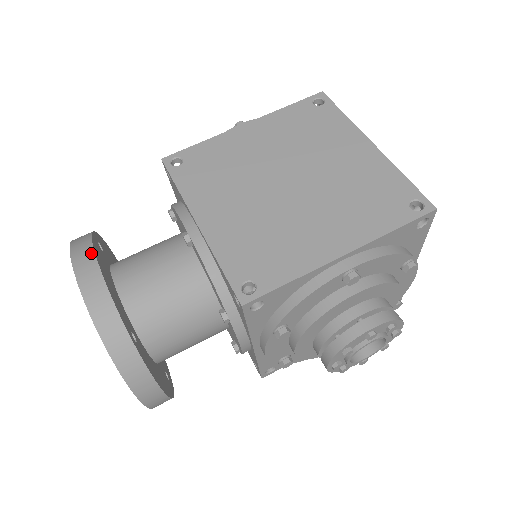
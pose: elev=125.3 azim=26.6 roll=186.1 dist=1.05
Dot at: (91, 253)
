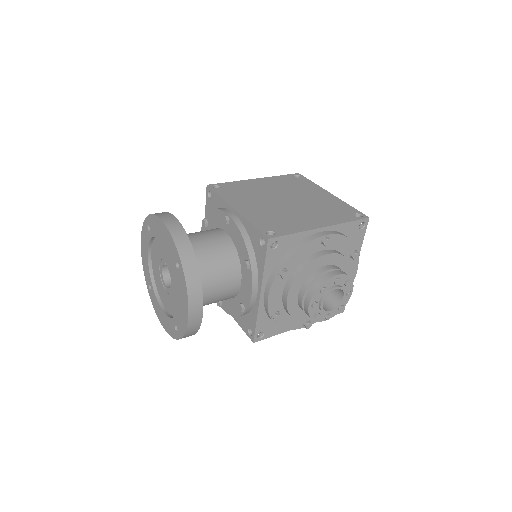
Dot at: (169, 214)
